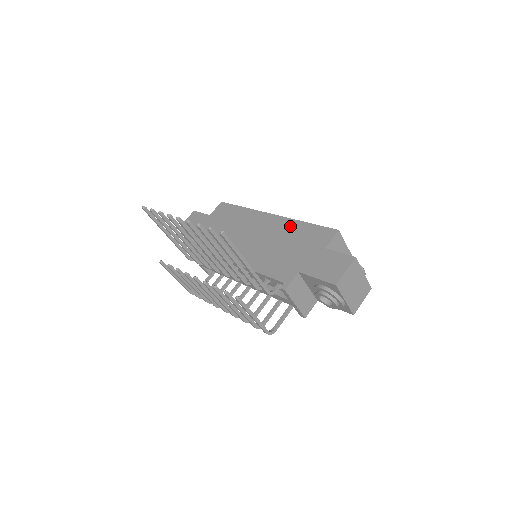
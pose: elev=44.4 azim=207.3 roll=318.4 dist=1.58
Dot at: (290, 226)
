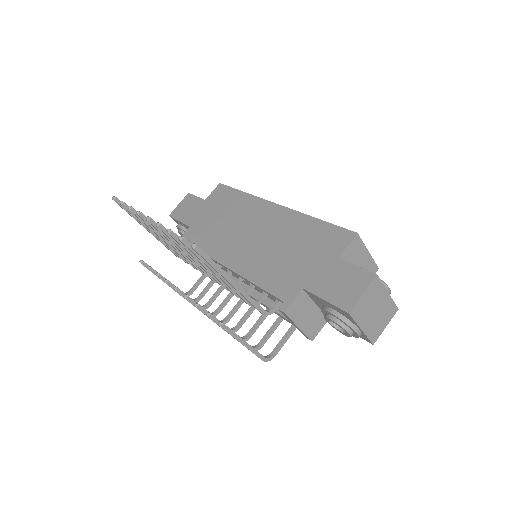
Dot at: (297, 222)
